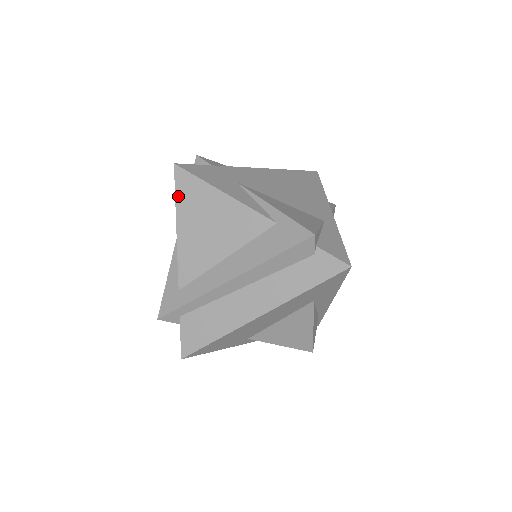
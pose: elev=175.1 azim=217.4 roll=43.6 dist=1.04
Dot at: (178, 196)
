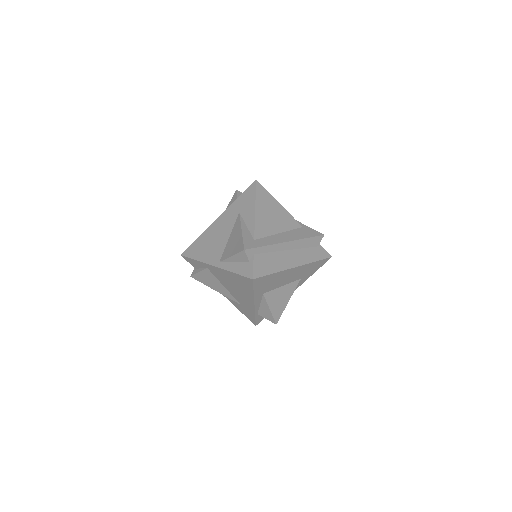
Dot at: (257, 194)
